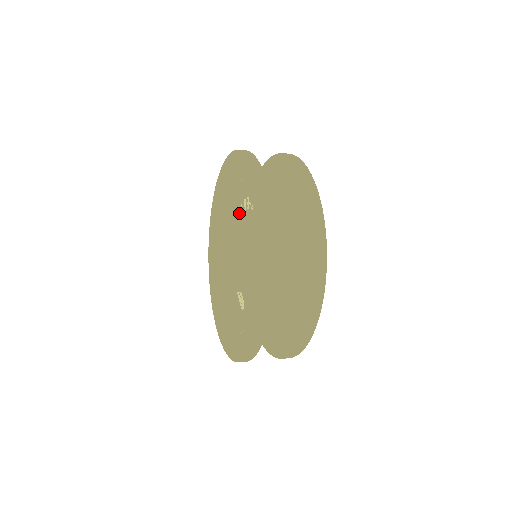
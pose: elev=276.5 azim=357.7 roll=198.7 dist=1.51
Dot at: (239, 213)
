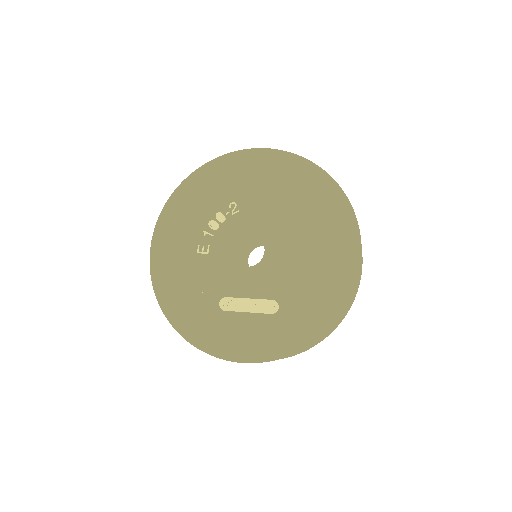
Dot at: (203, 243)
